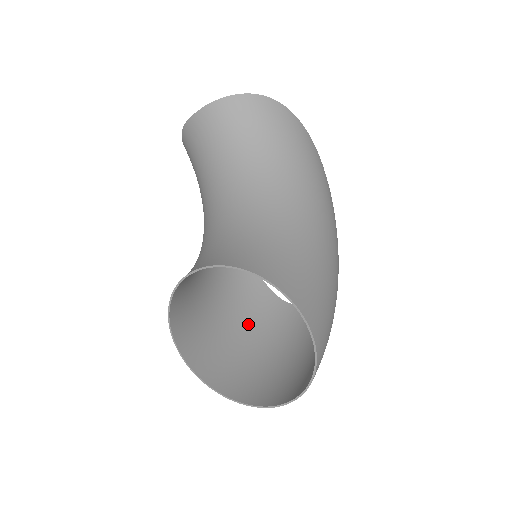
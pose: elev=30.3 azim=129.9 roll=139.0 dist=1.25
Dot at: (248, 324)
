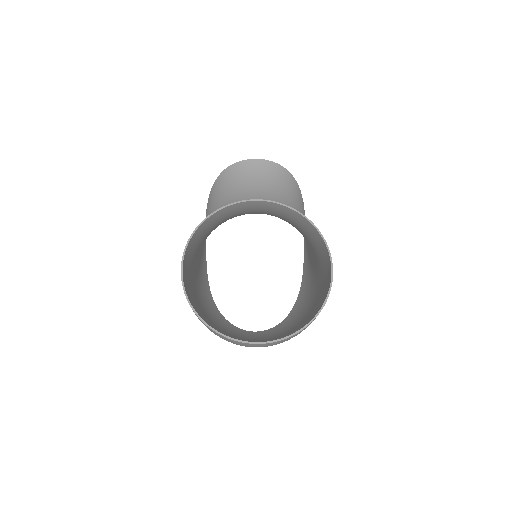
Dot at: (205, 313)
